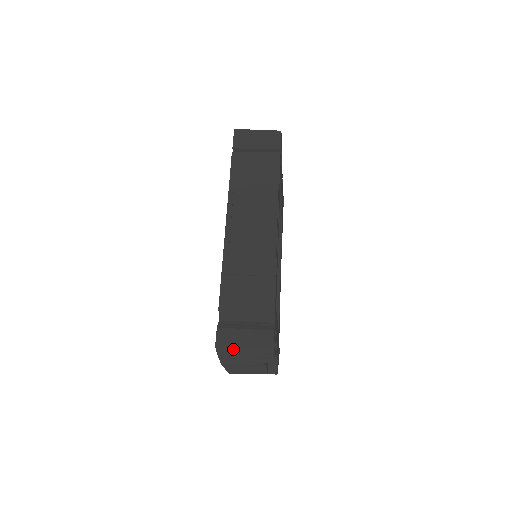
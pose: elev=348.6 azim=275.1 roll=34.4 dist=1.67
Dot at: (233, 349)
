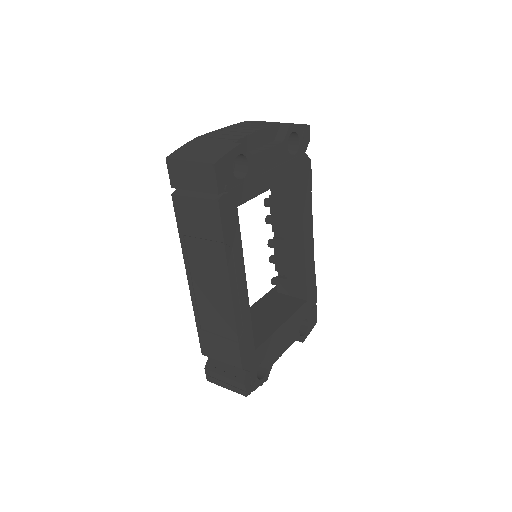
Dot at: occluded
